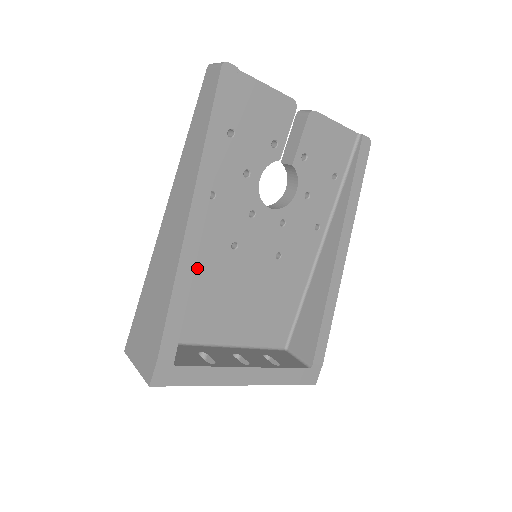
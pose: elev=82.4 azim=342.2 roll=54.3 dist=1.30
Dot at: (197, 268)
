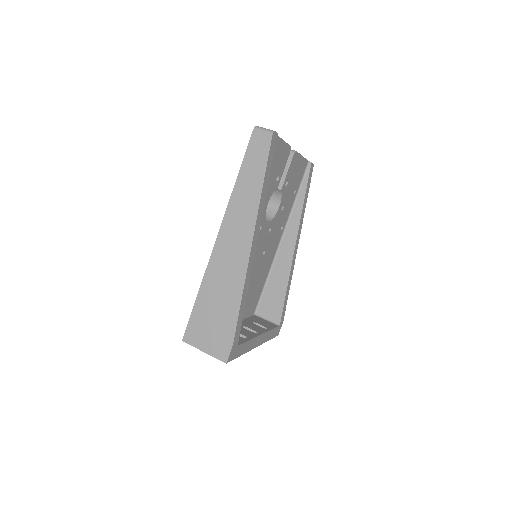
Dot at: occluded
